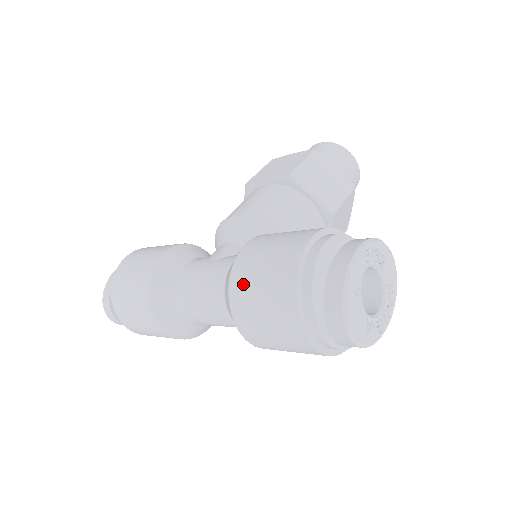
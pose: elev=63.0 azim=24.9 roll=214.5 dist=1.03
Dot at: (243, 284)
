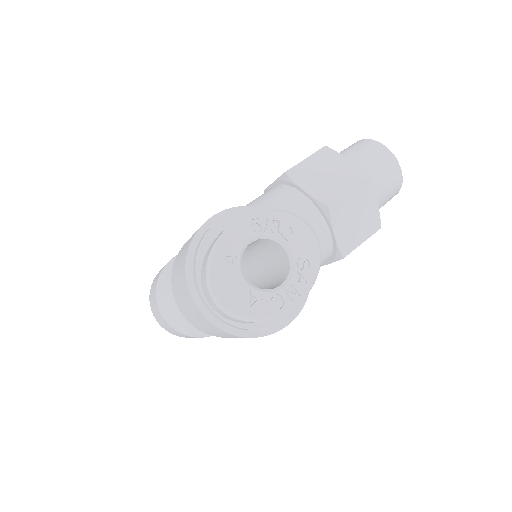
Dot at: (175, 267)
